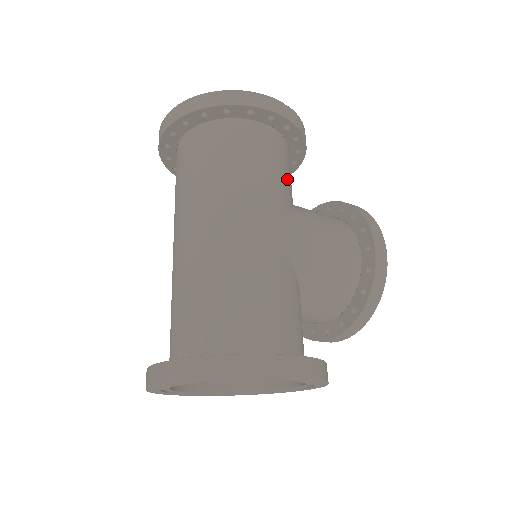
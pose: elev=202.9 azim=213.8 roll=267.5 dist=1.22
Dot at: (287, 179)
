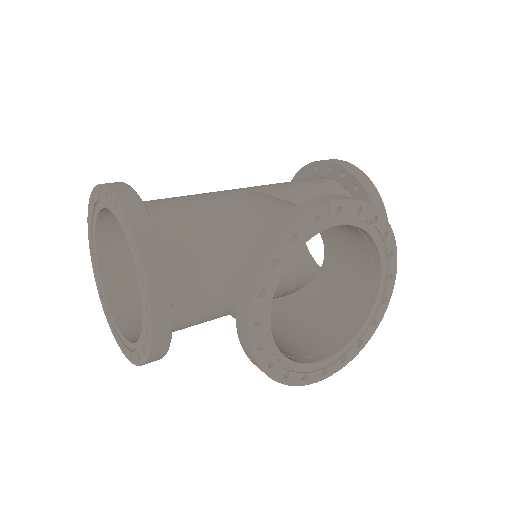
Dot at: (313, 197)
